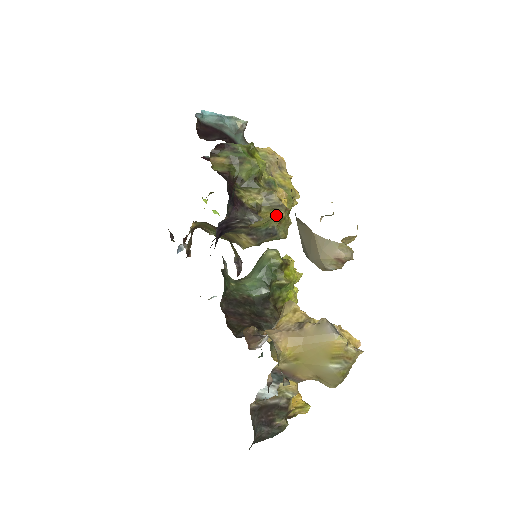
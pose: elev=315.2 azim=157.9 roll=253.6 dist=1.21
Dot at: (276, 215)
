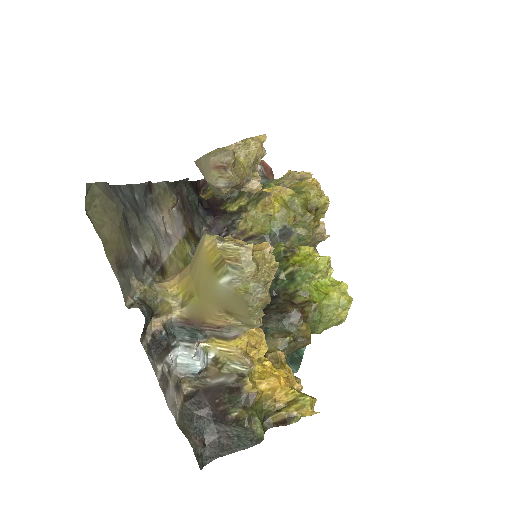
Dot at: (263, 206)
